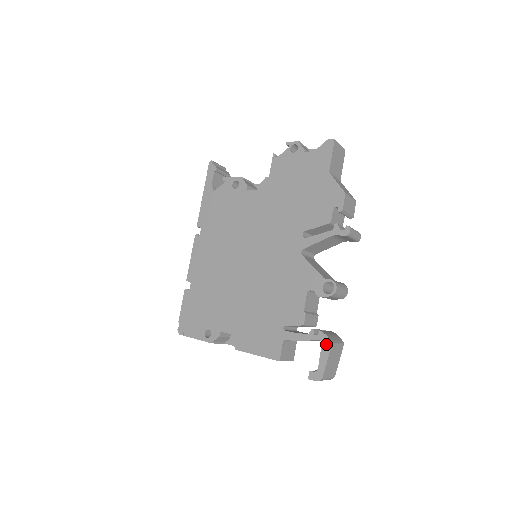
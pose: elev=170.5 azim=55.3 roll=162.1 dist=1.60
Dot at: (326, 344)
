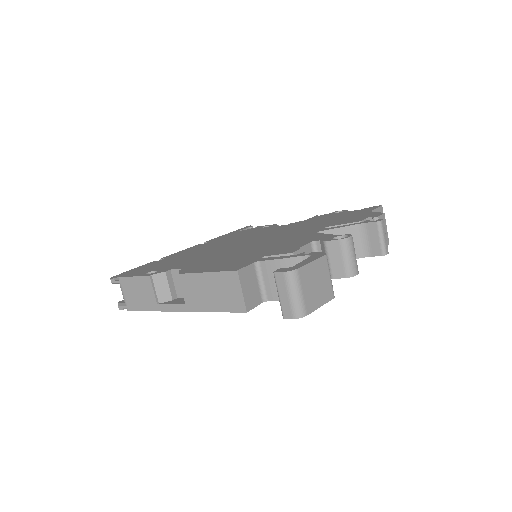
Dot at: (318, 255)
